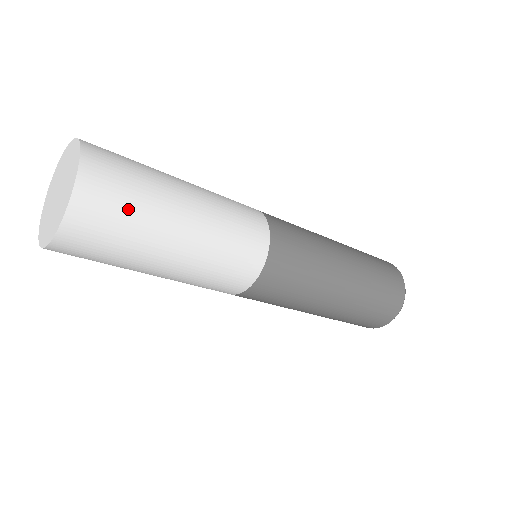
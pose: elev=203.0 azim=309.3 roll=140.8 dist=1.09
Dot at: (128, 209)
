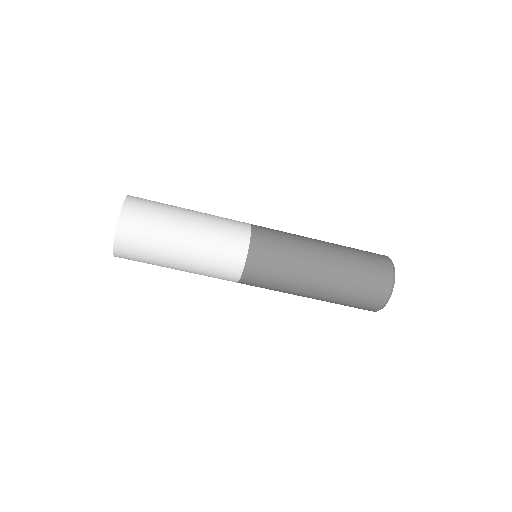
Dot at: (156, 203)
